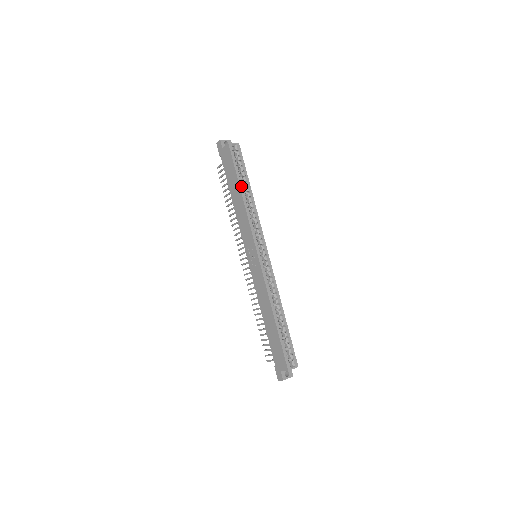
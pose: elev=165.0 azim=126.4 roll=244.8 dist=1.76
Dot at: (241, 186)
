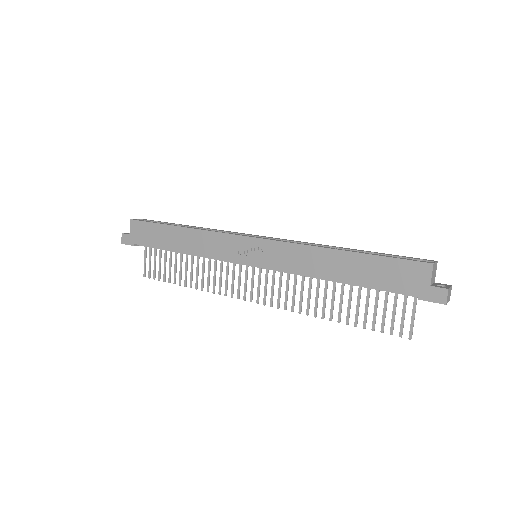
Dot at: (175, 226)
